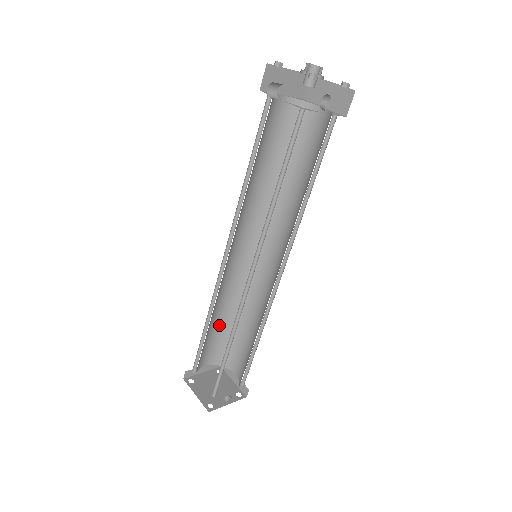
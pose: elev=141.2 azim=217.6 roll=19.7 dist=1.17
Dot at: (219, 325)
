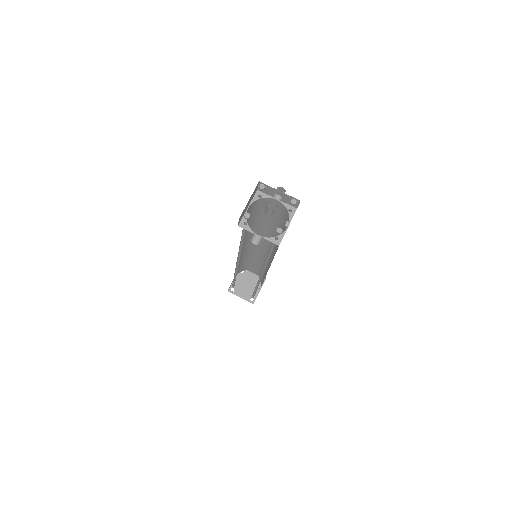
Dot at: occluded
